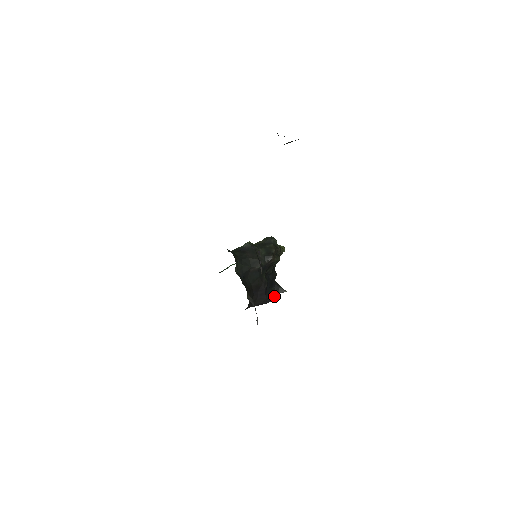
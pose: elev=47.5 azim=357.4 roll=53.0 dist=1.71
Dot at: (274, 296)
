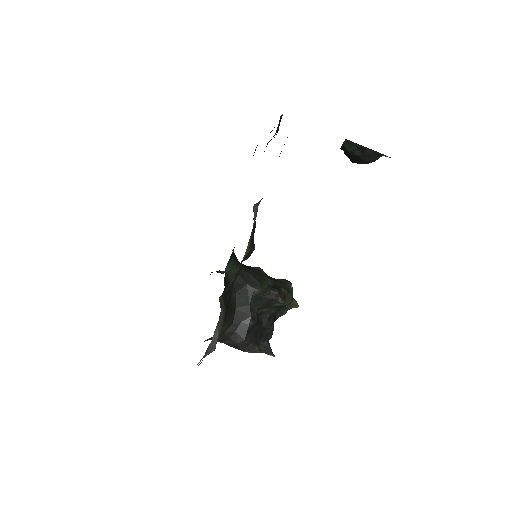
Dot at: (256, 349)
